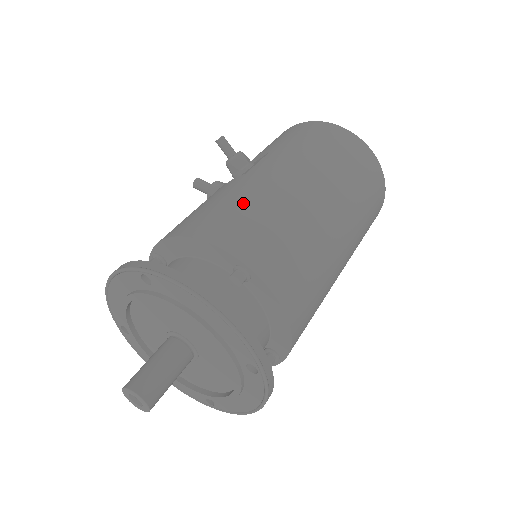
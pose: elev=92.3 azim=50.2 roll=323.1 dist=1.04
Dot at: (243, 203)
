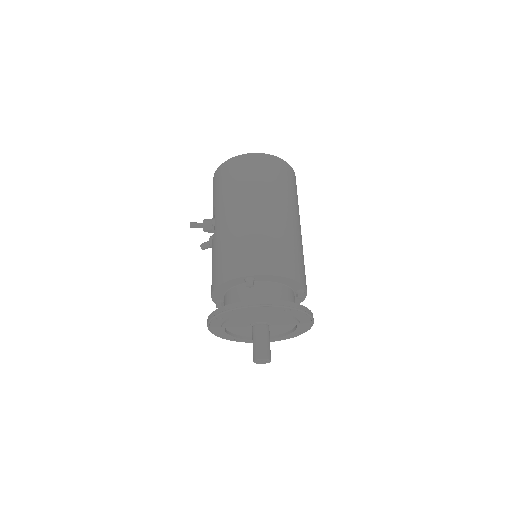
Dot at: (224, 249)
